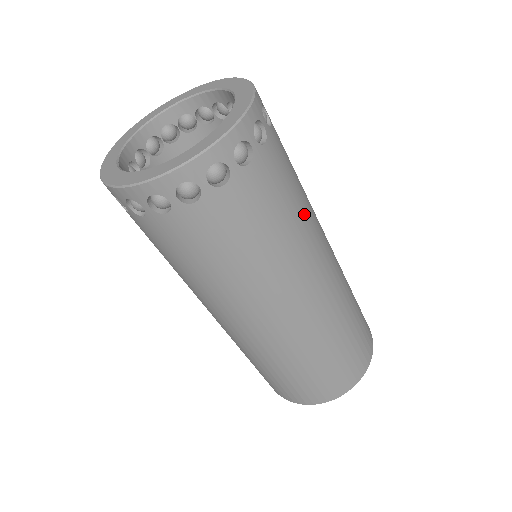
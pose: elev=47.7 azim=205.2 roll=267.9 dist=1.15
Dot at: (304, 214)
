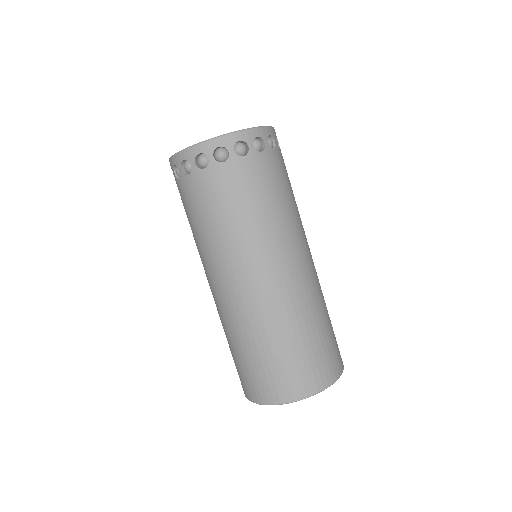
Dot at: (267, 220)
